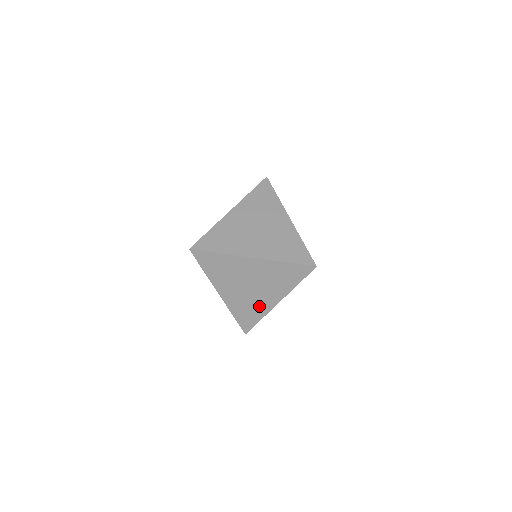
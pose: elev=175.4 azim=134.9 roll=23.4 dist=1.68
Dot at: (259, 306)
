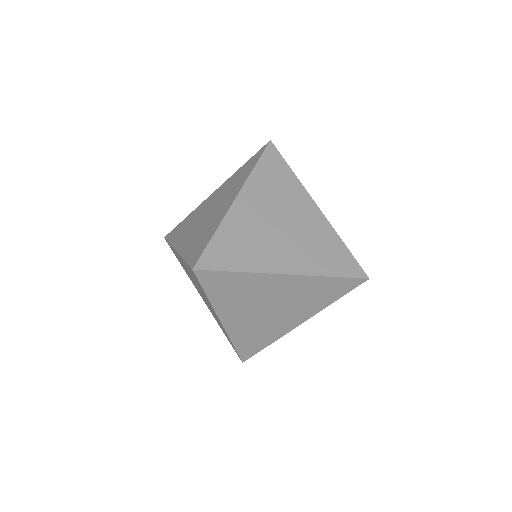
Dot at: (274, 330)
